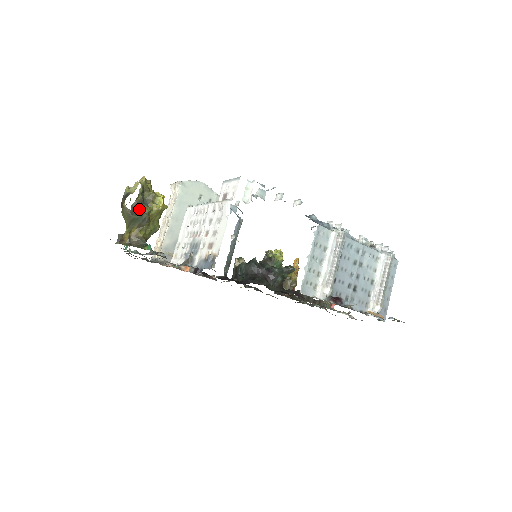
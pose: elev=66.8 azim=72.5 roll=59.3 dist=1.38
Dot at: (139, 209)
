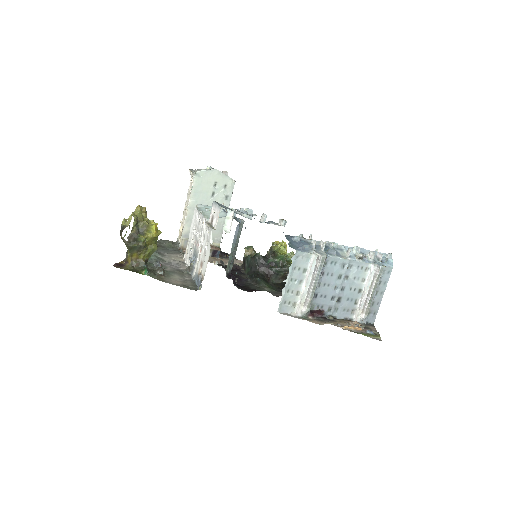
Dot at: (135, 239)
